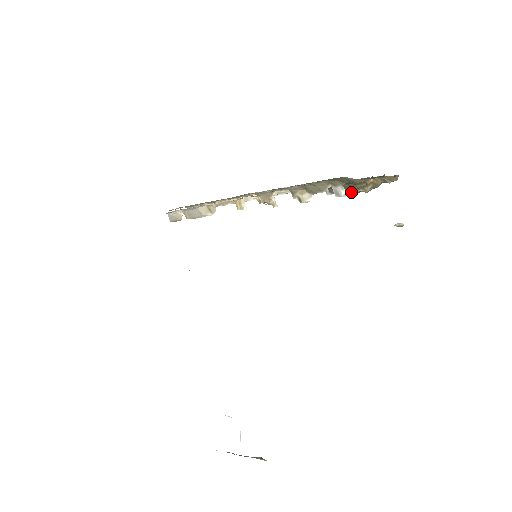
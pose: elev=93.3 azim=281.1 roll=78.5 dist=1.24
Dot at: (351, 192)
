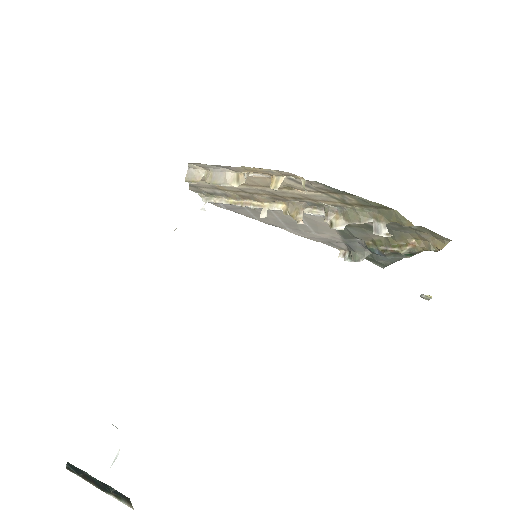
Dot at: (383, 250)
